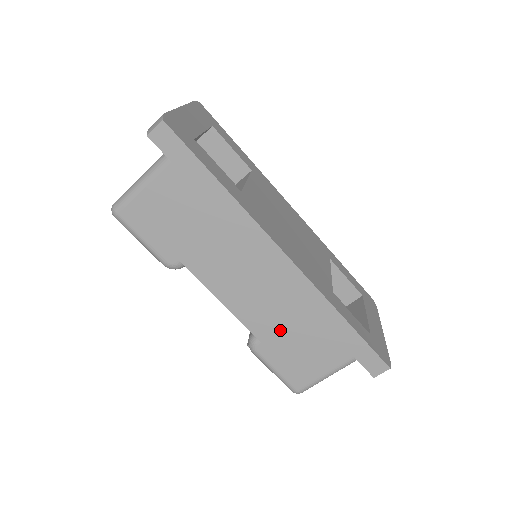
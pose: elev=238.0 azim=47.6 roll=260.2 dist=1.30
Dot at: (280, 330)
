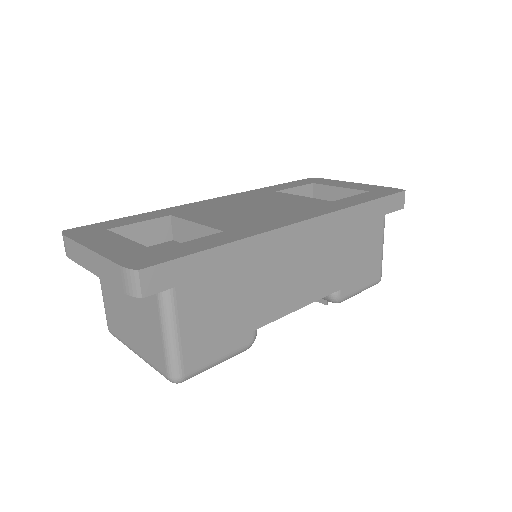
Dot at: (342, 266)
